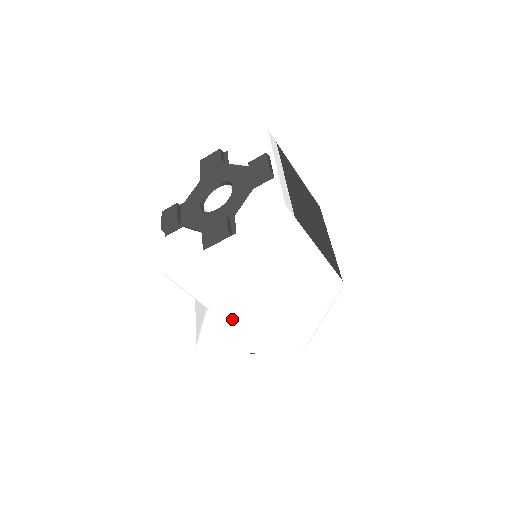
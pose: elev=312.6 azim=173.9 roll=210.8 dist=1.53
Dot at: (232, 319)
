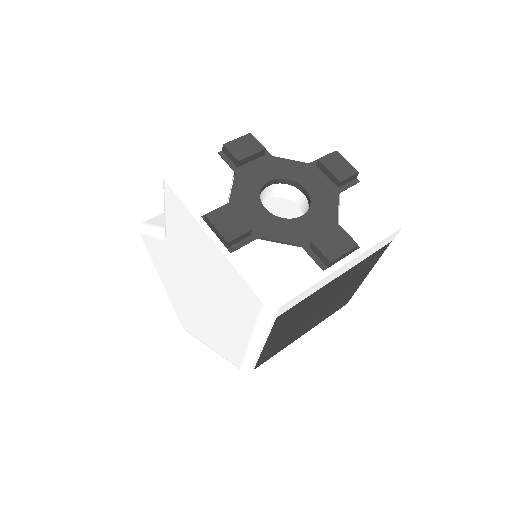
Dot at: (171, 259)
